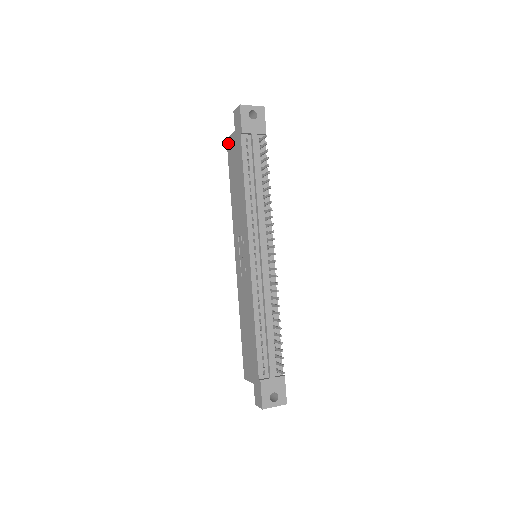
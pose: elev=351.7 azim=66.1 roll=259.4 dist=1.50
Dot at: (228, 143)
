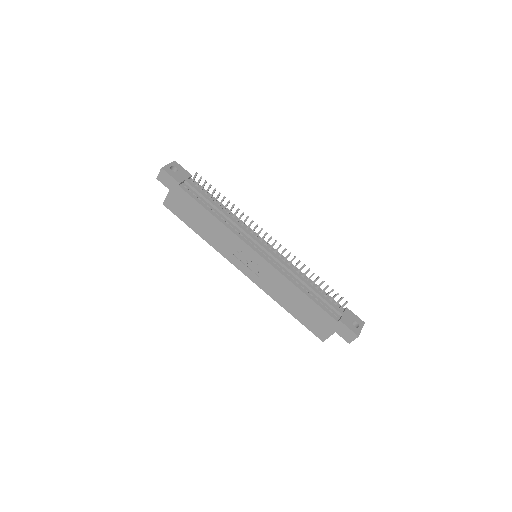
Dot at: (167, 205)
